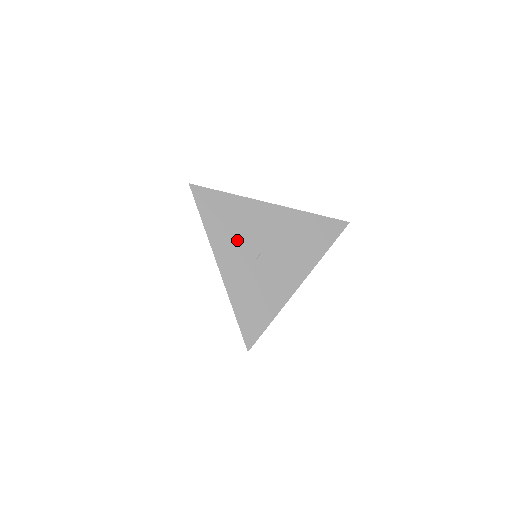
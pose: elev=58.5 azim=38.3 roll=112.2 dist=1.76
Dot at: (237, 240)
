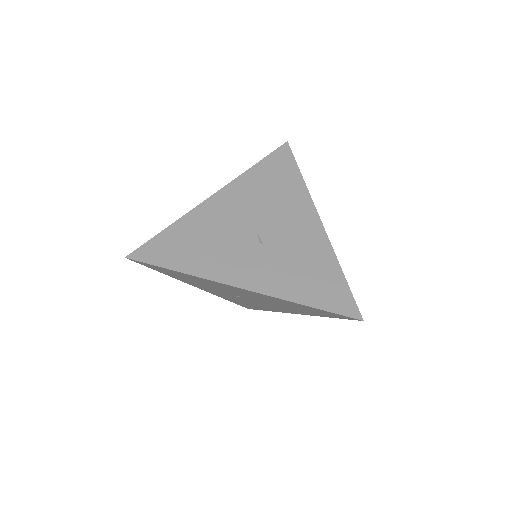
Dot at: (209, 287)
